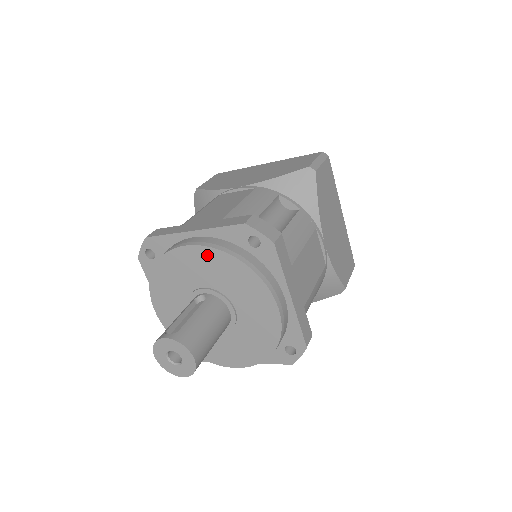
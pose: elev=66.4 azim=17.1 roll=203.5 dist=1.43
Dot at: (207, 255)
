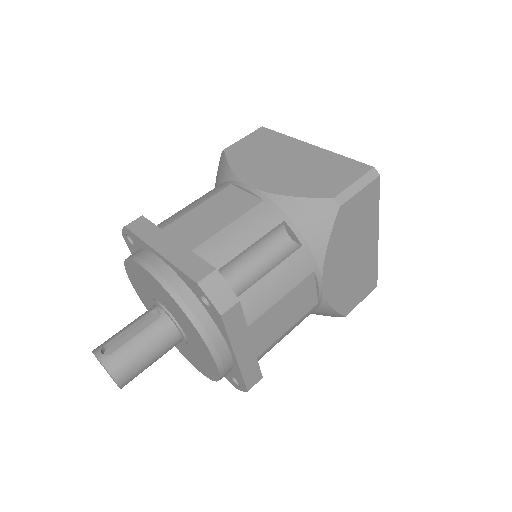
Dot at: (161, 288)
